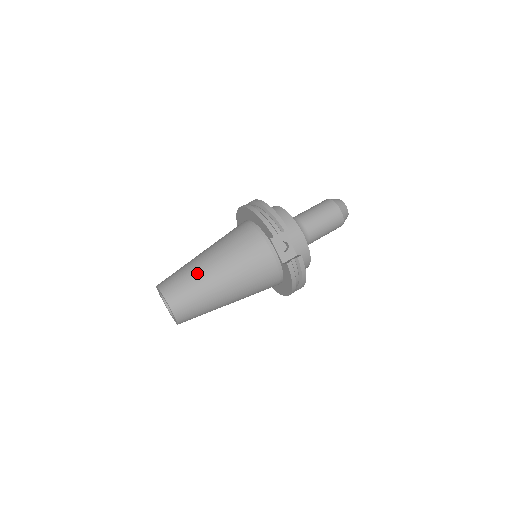
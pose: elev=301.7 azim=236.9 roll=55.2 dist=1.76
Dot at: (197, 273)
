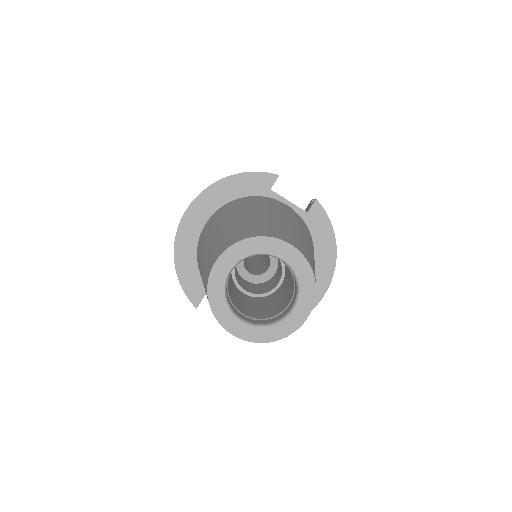
Dot at: (255, 217)
